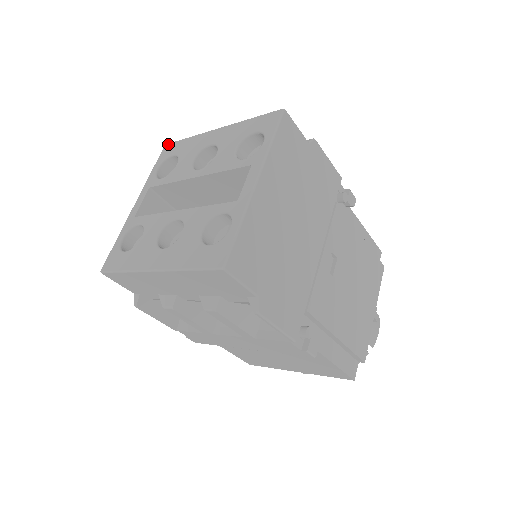
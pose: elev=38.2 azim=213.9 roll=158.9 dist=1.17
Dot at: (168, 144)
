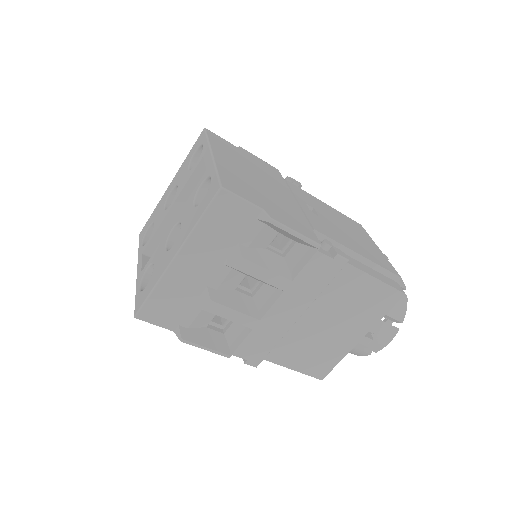
Dot at: (141, 231)
